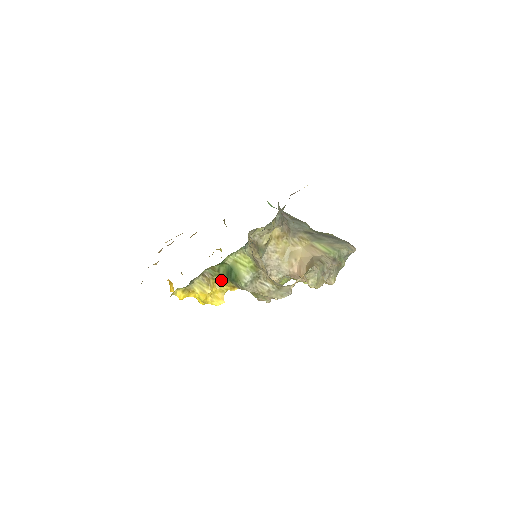
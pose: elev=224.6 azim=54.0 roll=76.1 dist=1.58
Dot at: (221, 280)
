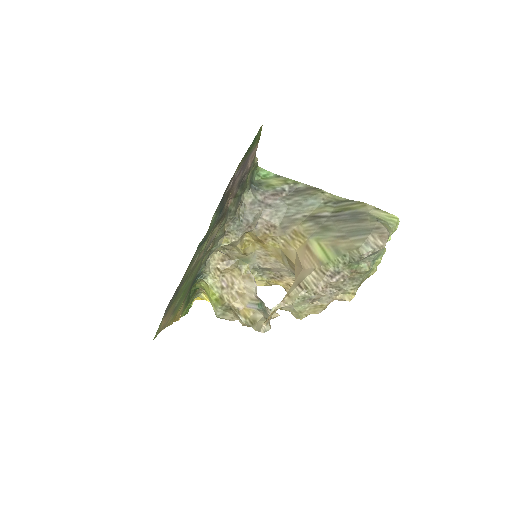
Dot at: occluded
